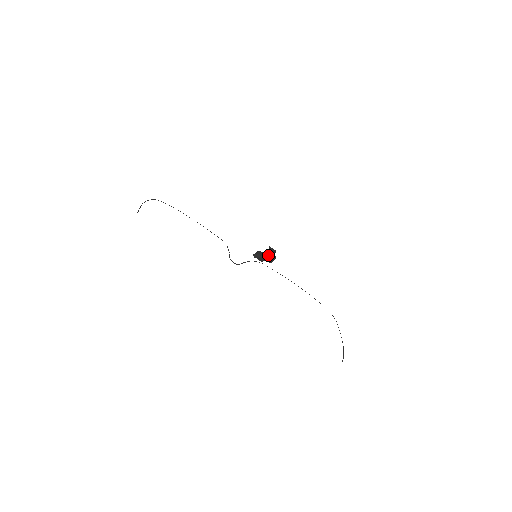
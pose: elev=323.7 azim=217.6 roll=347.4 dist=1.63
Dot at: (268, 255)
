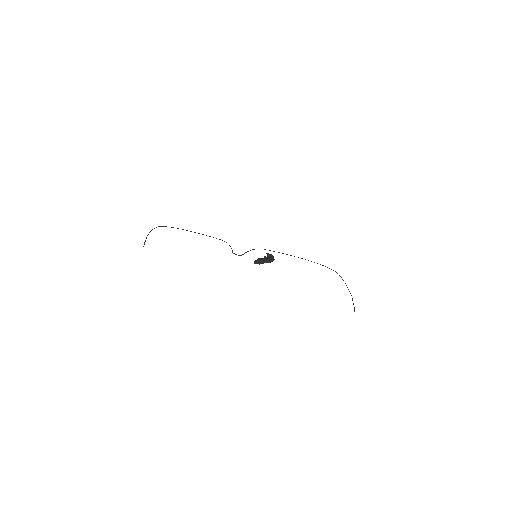
Dot at: (267, 258)
